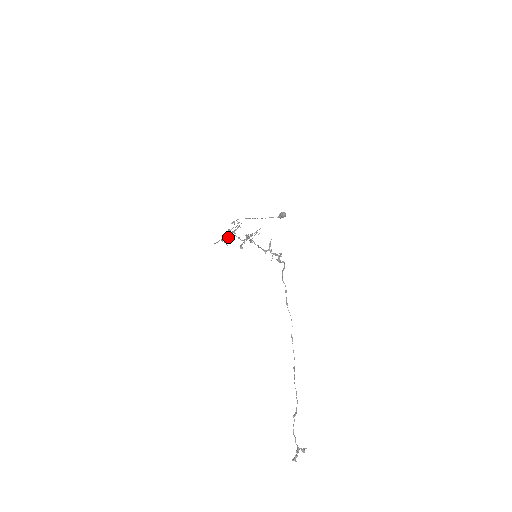
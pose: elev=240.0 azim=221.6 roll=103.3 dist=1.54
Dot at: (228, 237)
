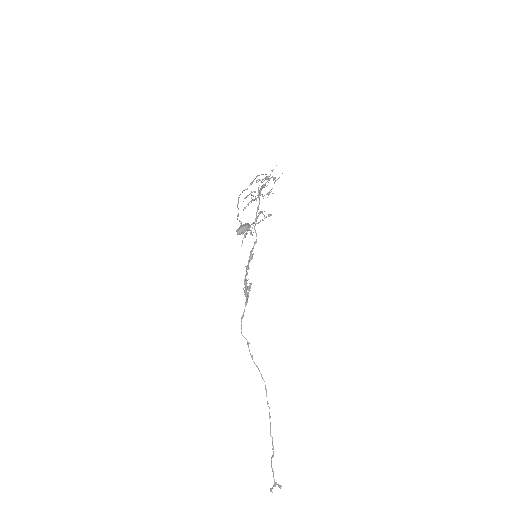
Dot at: (259, 195)
